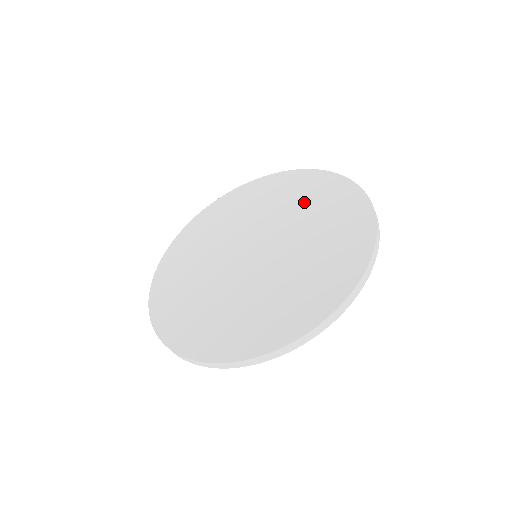
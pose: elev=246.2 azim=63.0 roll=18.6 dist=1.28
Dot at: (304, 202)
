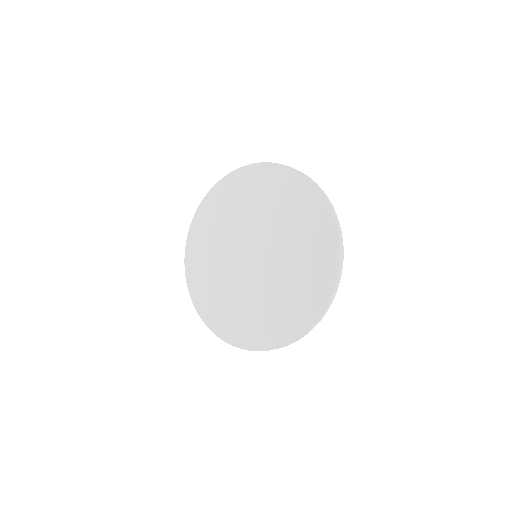
Dot at: (290, 214)
